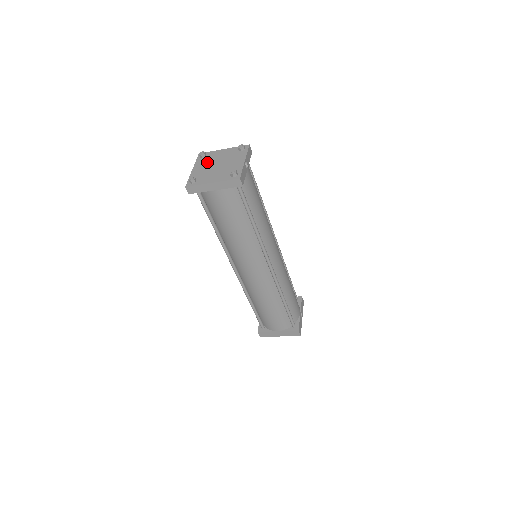
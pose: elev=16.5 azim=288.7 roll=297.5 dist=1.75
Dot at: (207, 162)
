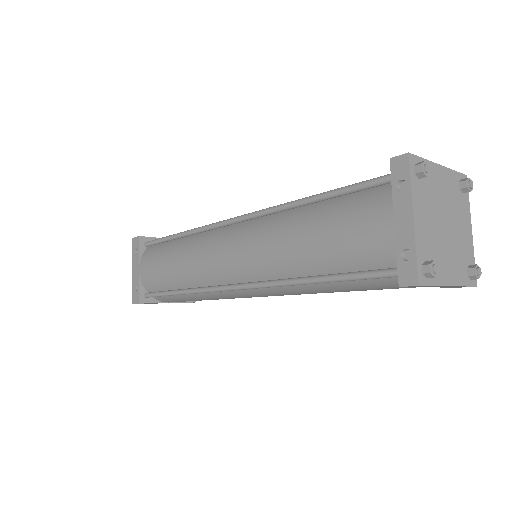
Dot at: (430, 202)
